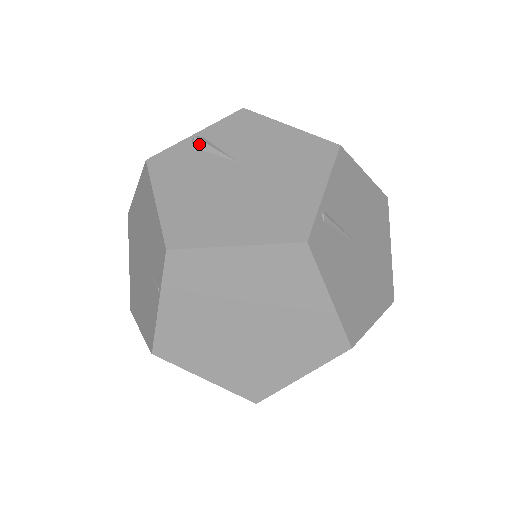
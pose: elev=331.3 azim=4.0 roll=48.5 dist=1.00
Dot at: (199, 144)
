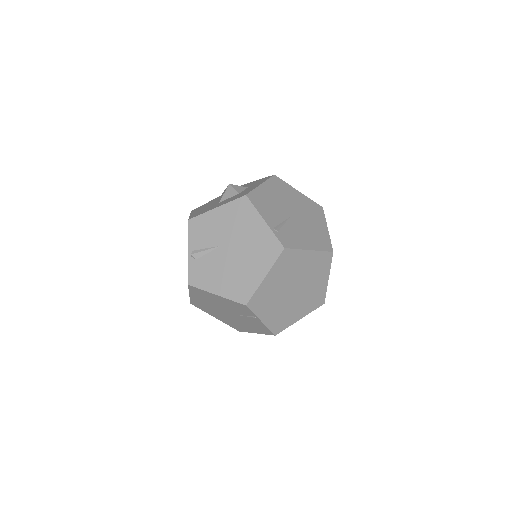
Dot at: (197, 255)
